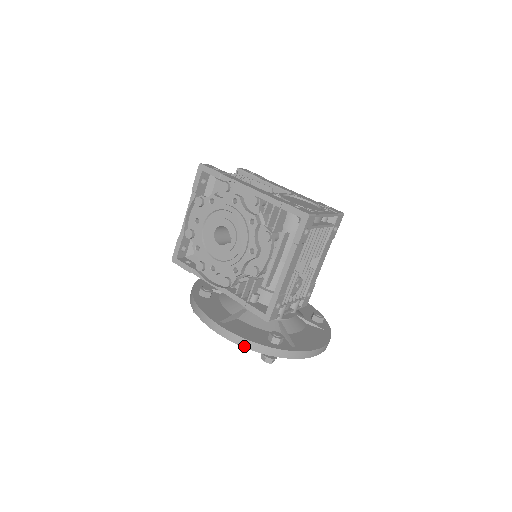
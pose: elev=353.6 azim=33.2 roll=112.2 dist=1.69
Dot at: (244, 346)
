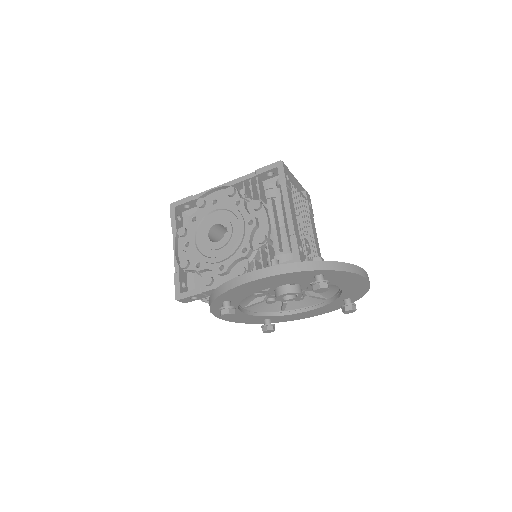
Dot at: (291, 271)
